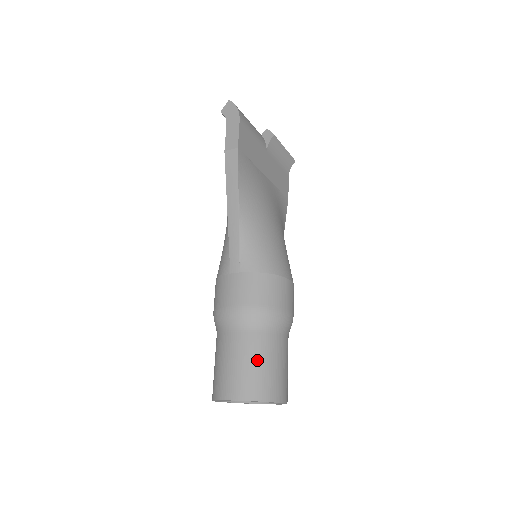
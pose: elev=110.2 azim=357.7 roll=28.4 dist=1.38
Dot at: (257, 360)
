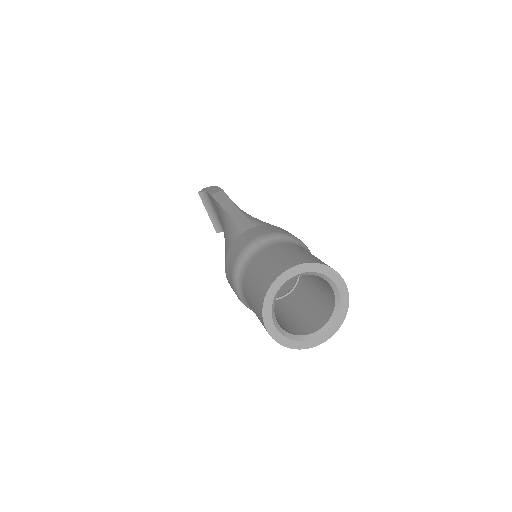
Dot at: (302, 251)
